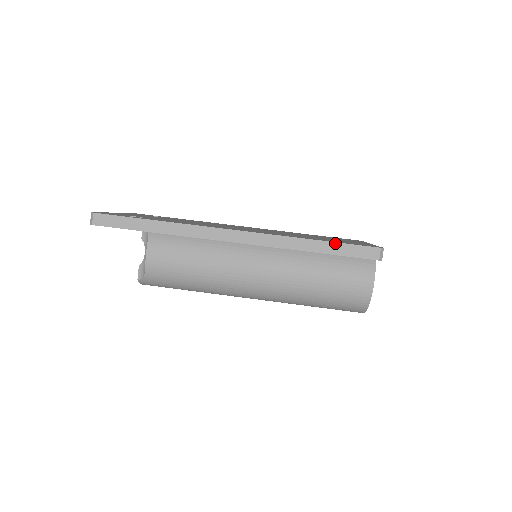
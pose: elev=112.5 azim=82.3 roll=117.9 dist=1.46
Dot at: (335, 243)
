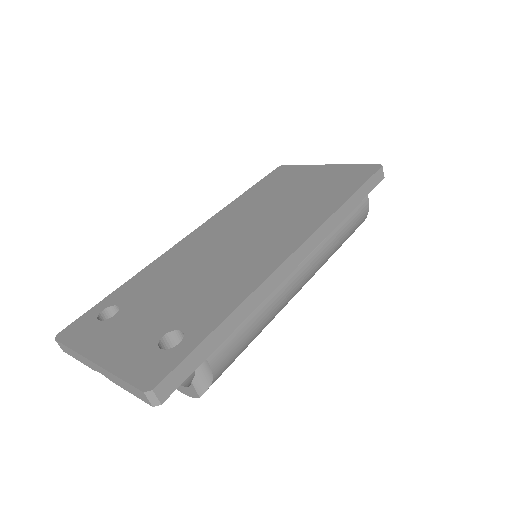
Dot at: (360, 189)
